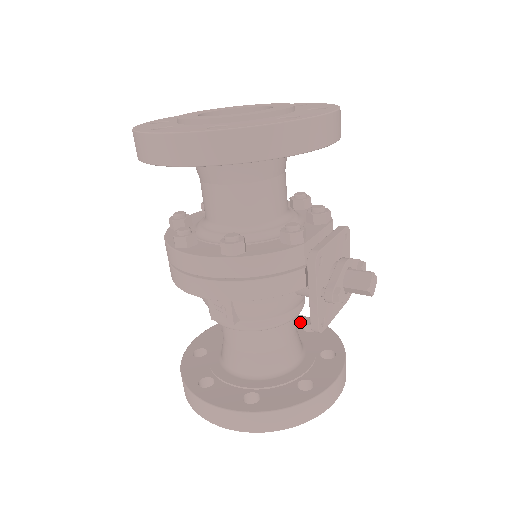
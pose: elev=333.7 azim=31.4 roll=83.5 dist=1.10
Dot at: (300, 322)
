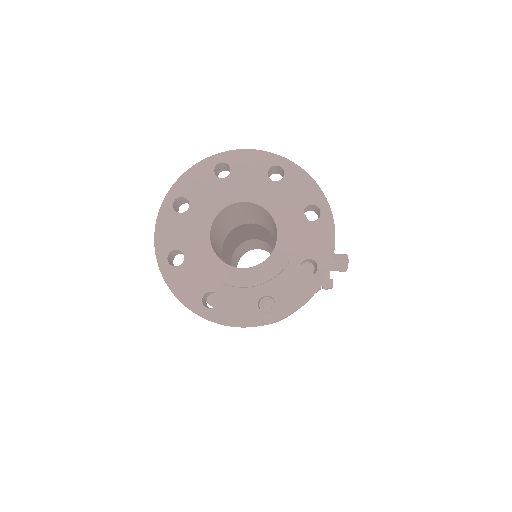
Dot at: occluded
